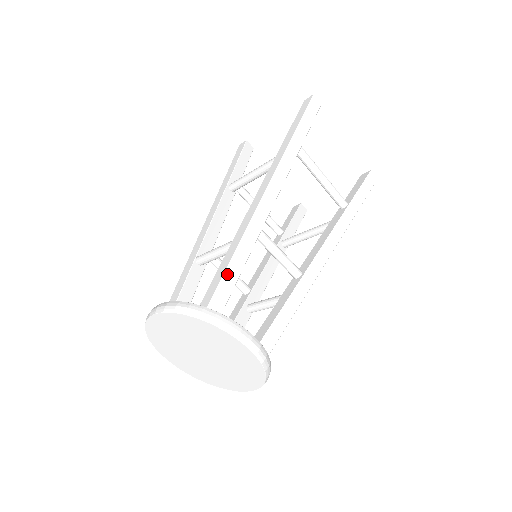
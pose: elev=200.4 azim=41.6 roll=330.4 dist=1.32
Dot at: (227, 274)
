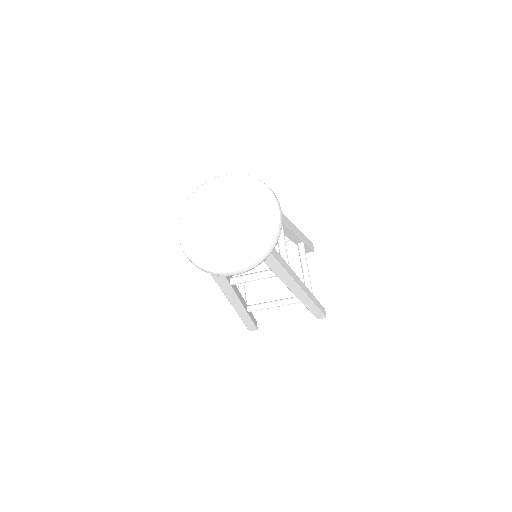
Dot at: occluded
